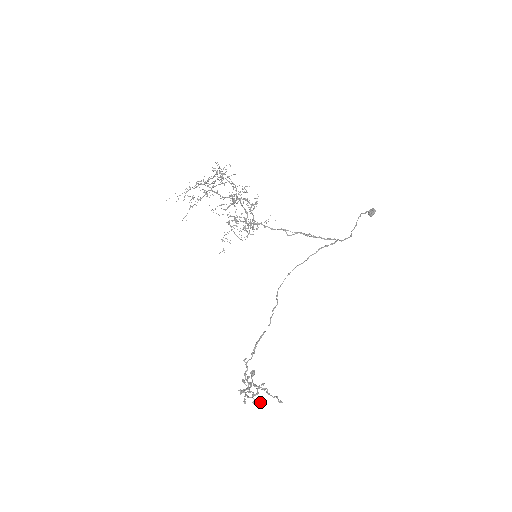
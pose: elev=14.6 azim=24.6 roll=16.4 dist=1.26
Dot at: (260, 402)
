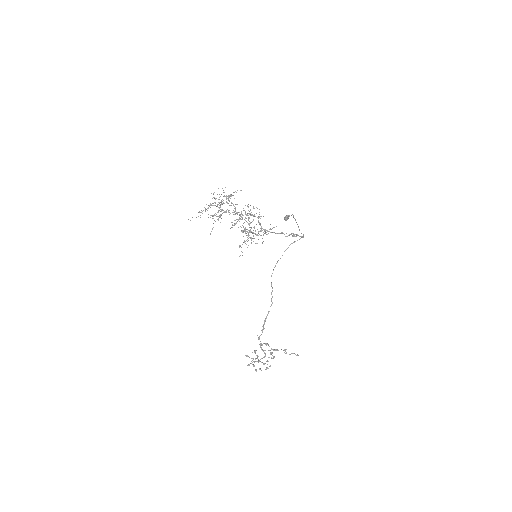
Dot at: (270, 365)
